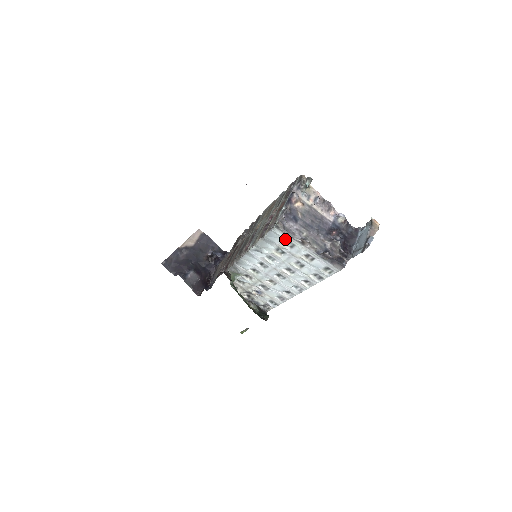
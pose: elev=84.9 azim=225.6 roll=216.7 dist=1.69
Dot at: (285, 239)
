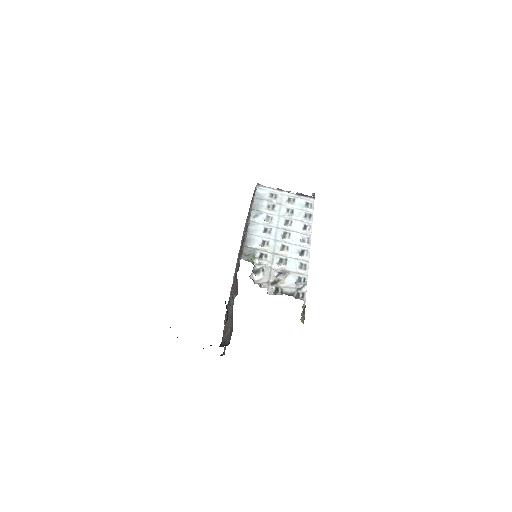
Dot at: (268, 193)
